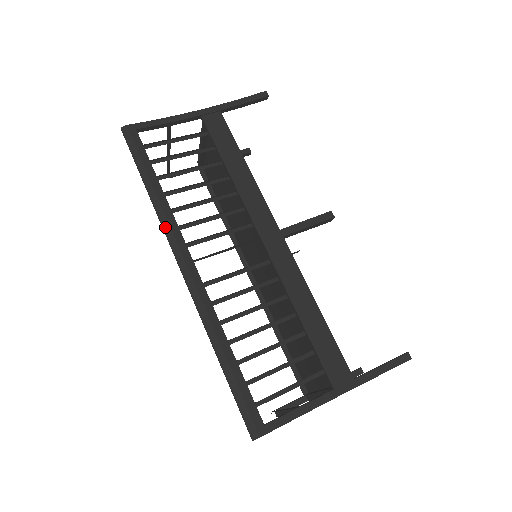
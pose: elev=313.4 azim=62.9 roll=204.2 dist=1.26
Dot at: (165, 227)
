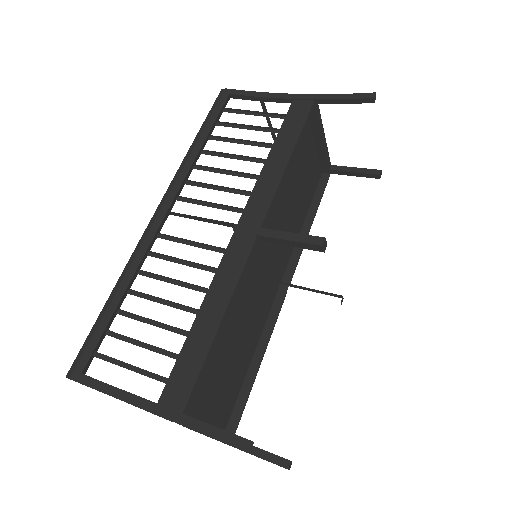
Dot at: (176, 175)
